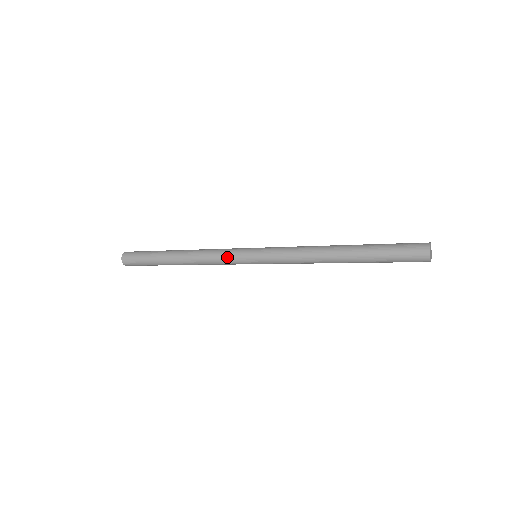
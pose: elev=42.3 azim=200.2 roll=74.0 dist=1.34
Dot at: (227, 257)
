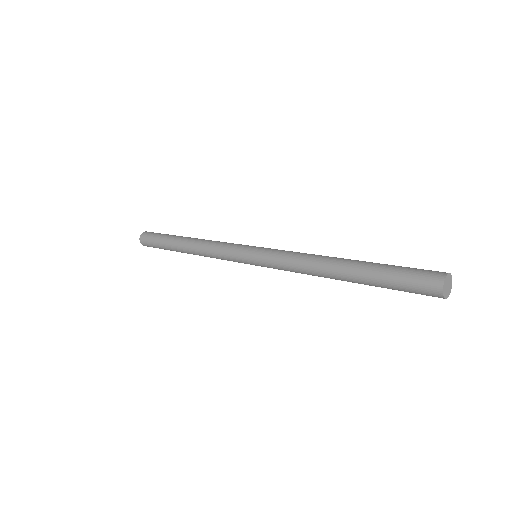
Dot at: (228, 259)
